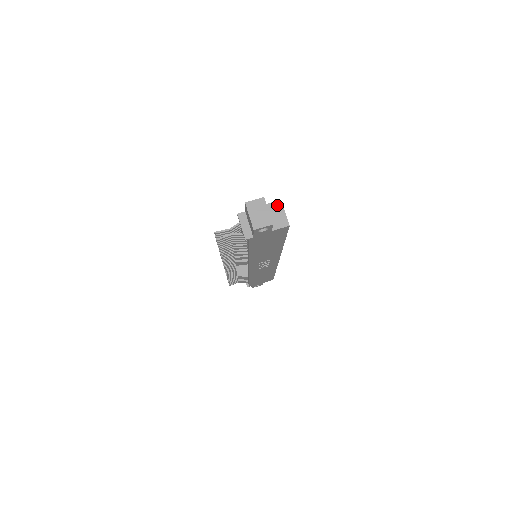
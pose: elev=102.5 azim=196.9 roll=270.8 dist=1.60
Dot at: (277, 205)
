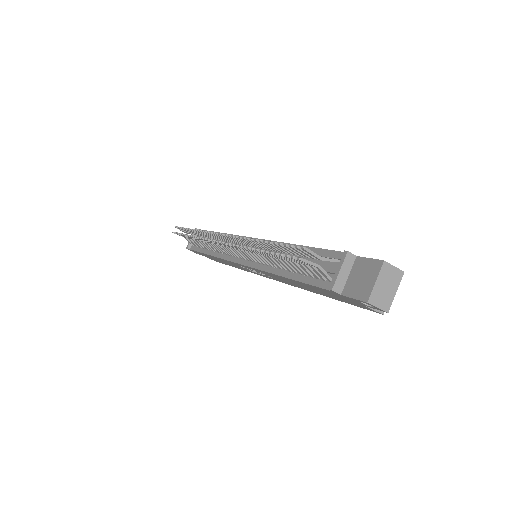
Dot at: occluded
